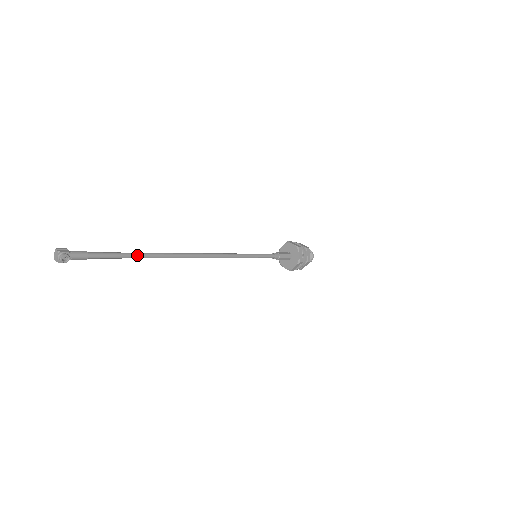
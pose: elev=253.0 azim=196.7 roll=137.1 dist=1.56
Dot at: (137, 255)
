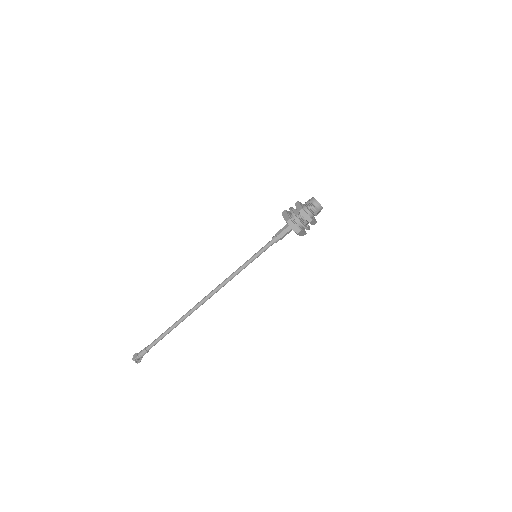
Dot at: (169, 330)
